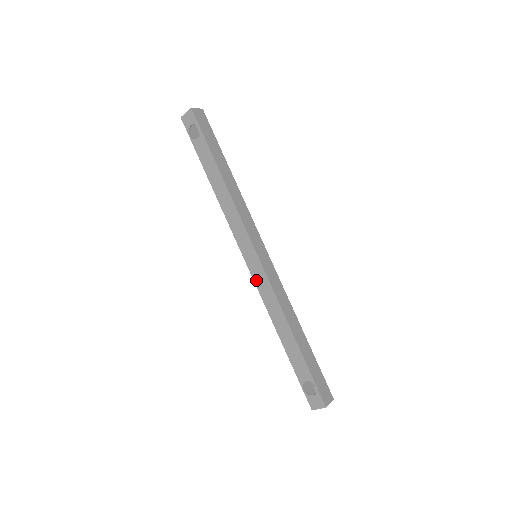
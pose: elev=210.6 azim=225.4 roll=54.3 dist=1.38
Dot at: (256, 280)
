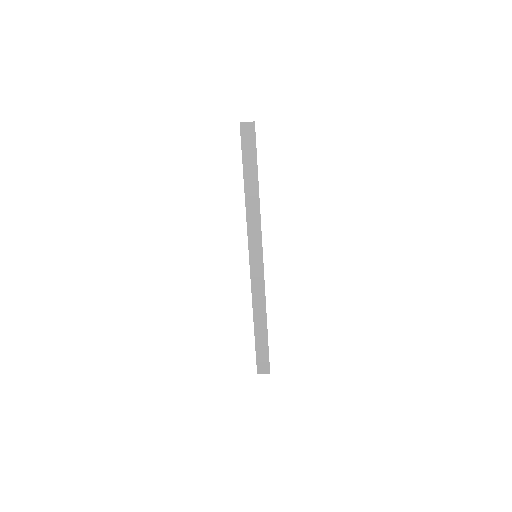
Dot at: occluded
